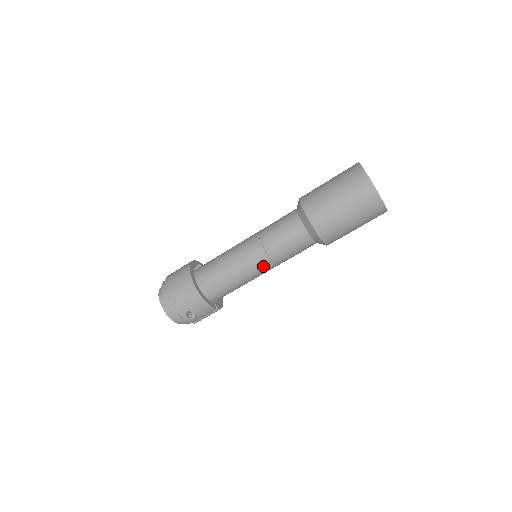
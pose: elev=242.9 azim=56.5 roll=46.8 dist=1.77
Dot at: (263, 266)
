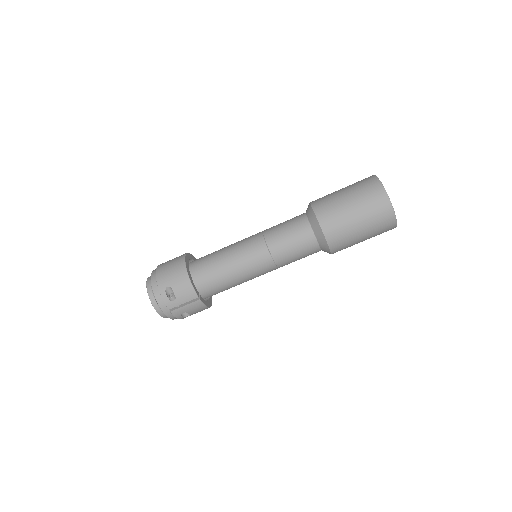
Dot at: (258, 256)
